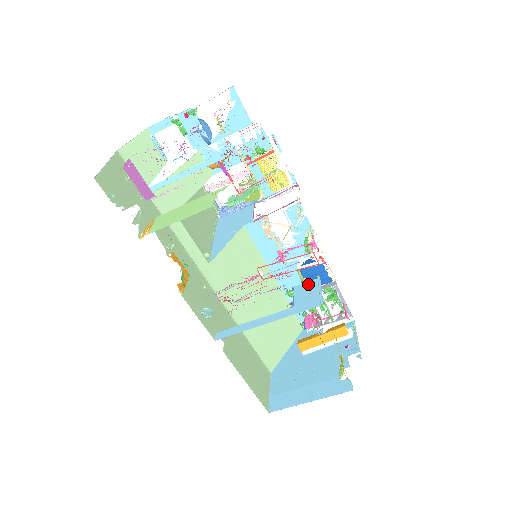
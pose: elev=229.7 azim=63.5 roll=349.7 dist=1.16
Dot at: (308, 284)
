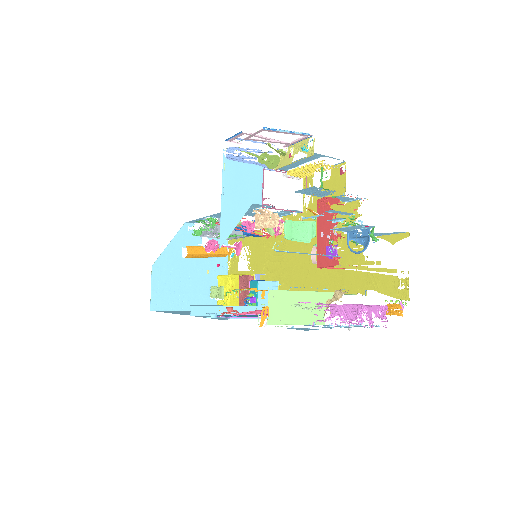
Dot at: (269, 285)
